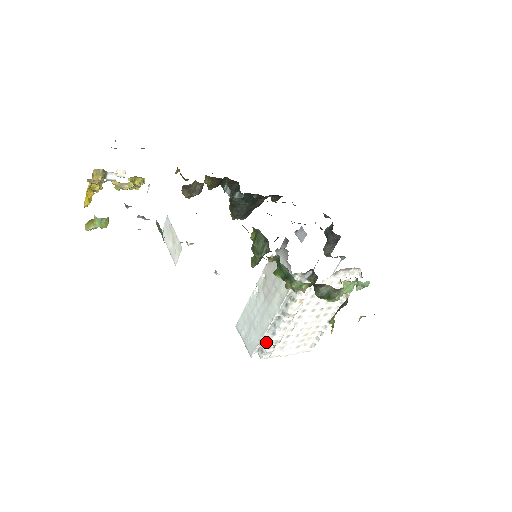
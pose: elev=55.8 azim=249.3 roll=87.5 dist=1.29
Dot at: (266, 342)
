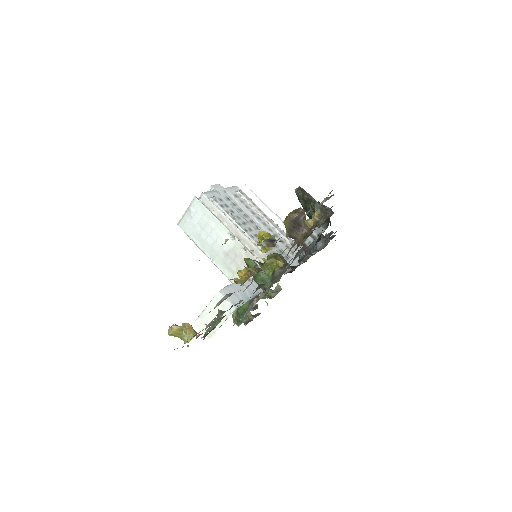
Dot at: occluded
